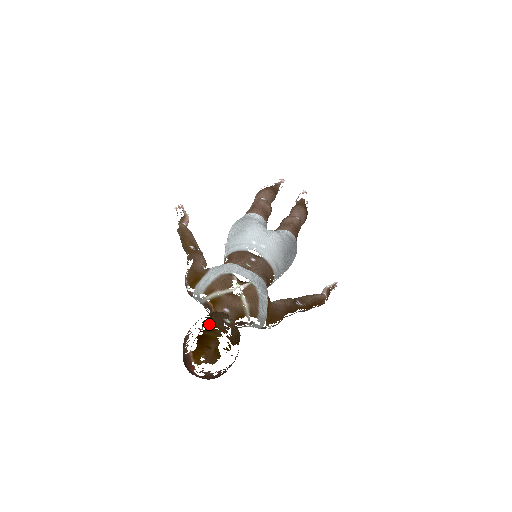
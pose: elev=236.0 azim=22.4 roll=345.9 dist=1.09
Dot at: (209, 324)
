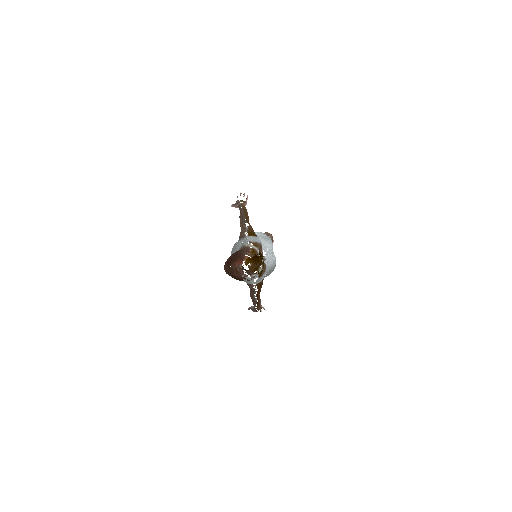
Dot at: (262, 256)
